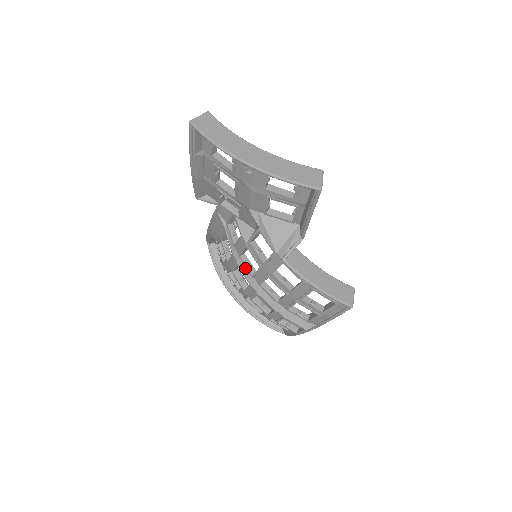
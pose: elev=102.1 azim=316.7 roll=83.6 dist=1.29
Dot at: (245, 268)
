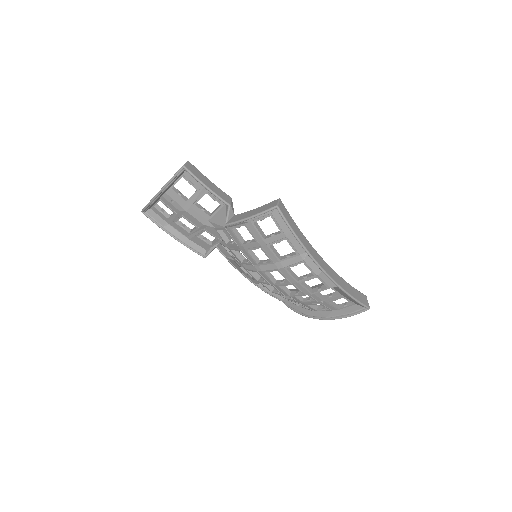
Dot at: (248, 266)
